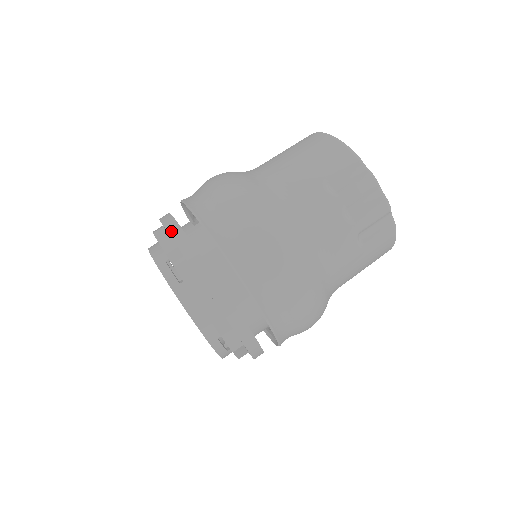
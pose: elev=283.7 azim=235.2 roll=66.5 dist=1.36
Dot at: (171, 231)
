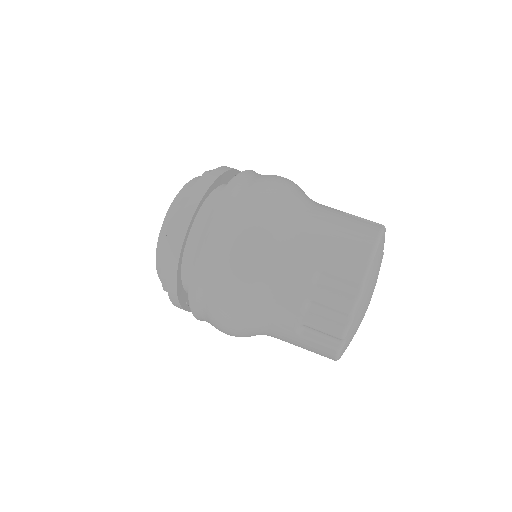
Dot at: (202, 184)
